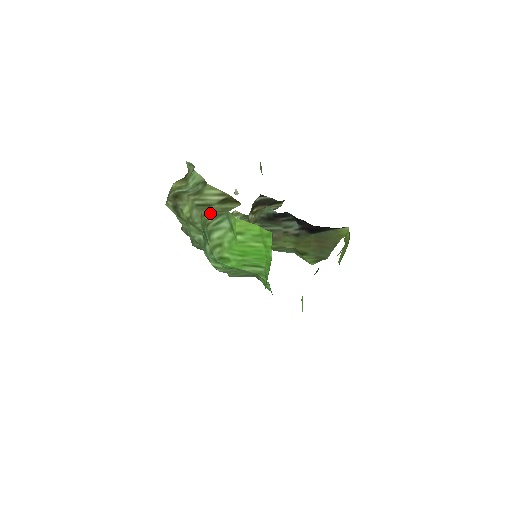
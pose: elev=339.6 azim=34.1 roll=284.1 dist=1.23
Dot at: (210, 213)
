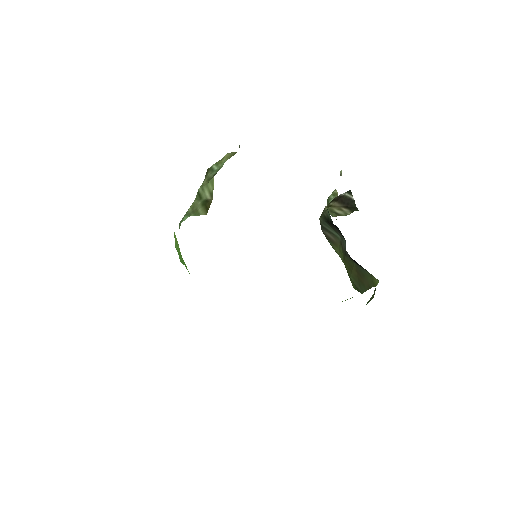
Dot at: (190, 207)
